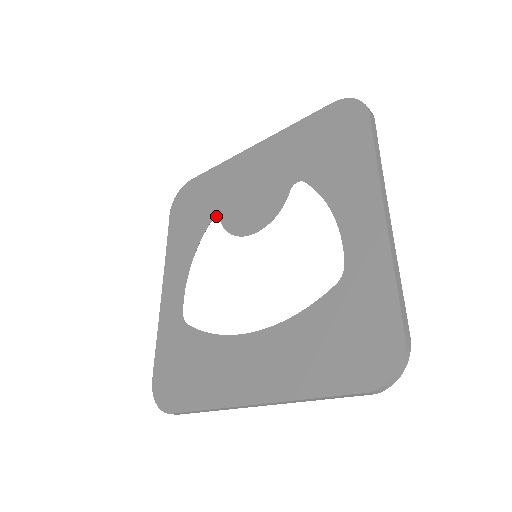
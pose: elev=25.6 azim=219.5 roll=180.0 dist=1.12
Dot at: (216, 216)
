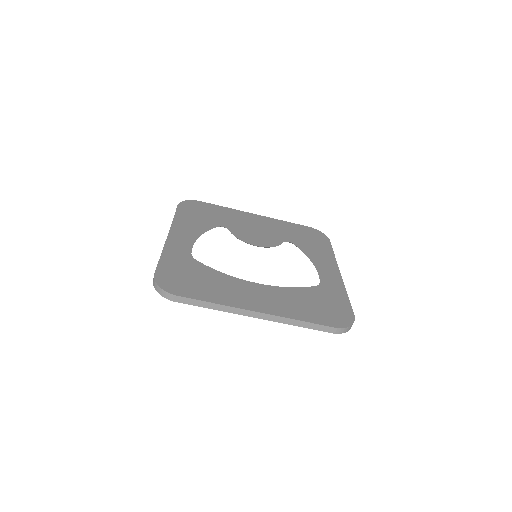
Dot at: (225, 226)
